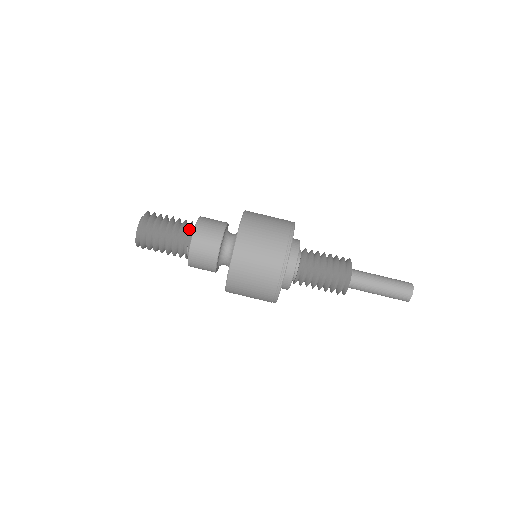
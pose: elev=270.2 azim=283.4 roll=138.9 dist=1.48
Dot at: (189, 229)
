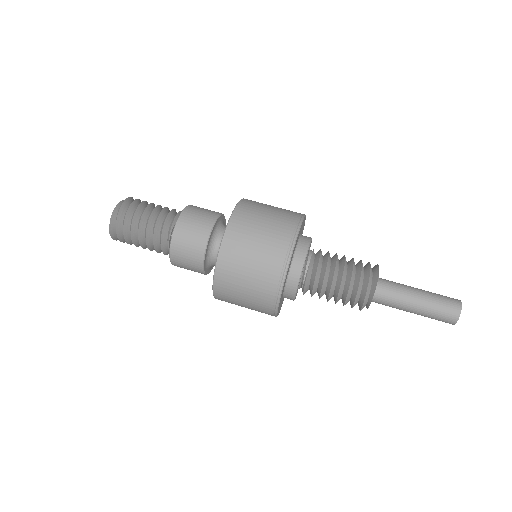
Dot at: occluded
